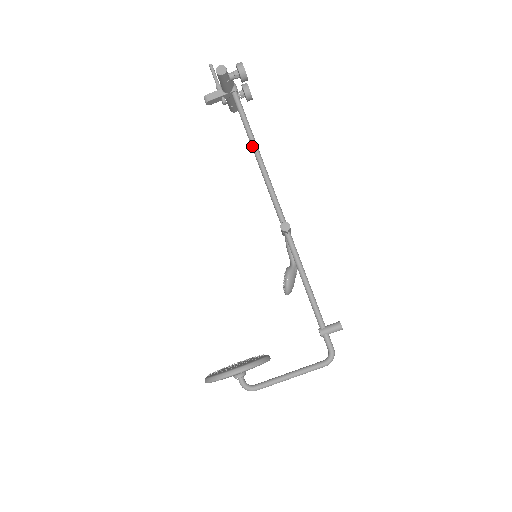
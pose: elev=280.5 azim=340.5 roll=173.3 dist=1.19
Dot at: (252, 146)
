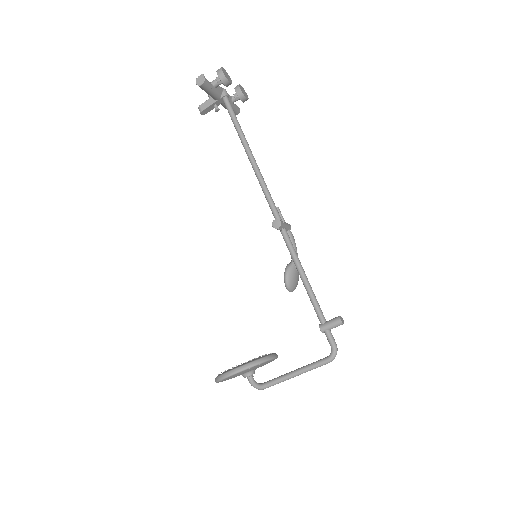
Dot at: (244, 147)
